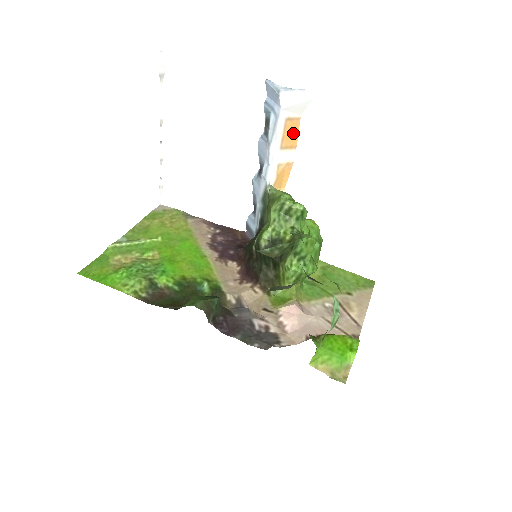
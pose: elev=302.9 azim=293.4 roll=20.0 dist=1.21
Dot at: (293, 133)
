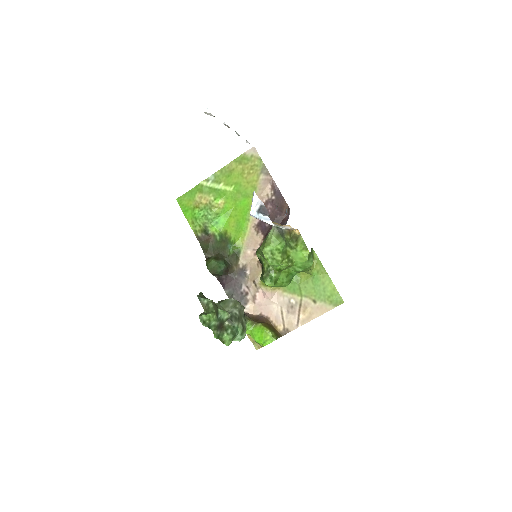
Dot at: (276, 223)
